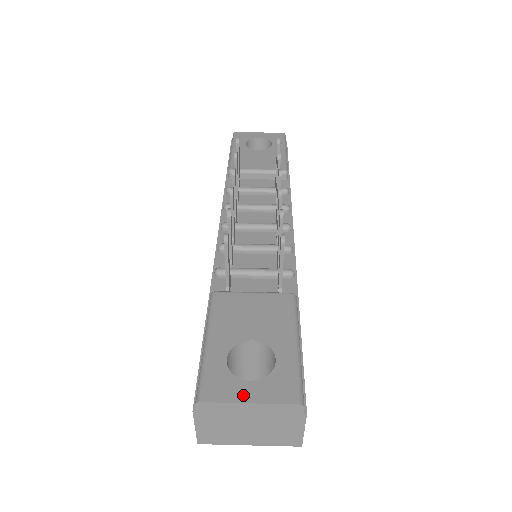
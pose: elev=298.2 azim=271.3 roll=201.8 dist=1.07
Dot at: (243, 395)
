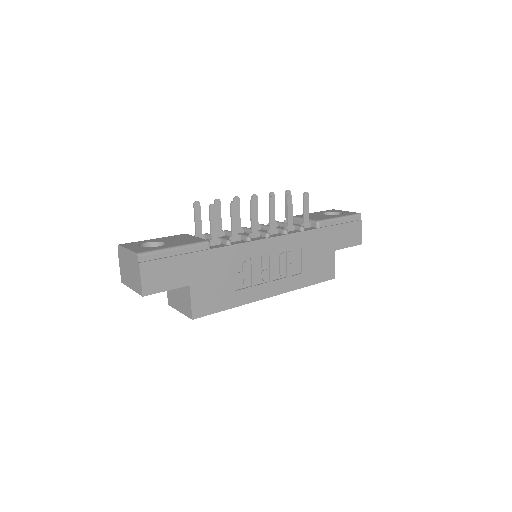
Dot at: (130, 247)
